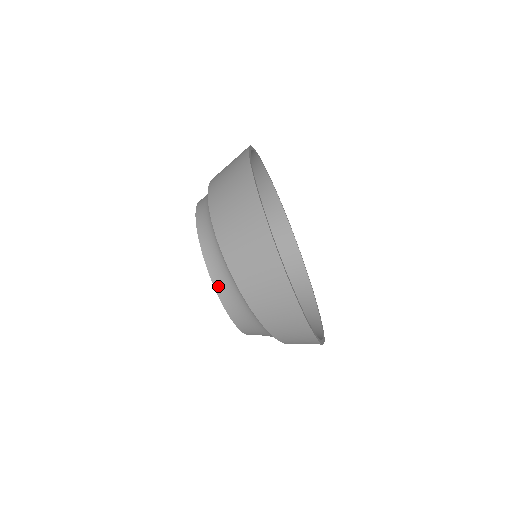
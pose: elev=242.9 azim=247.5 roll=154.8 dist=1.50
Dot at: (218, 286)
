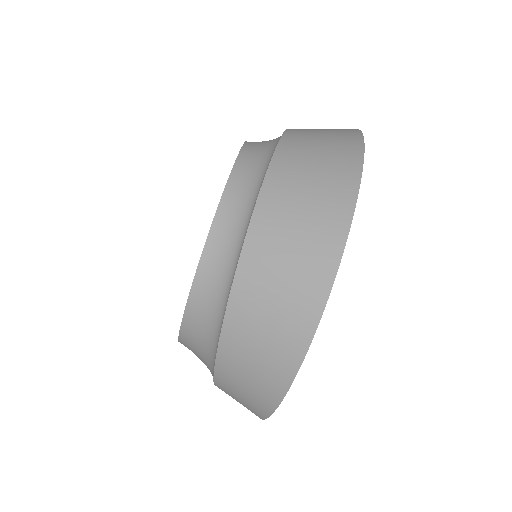
Dot at: (195, 300)
